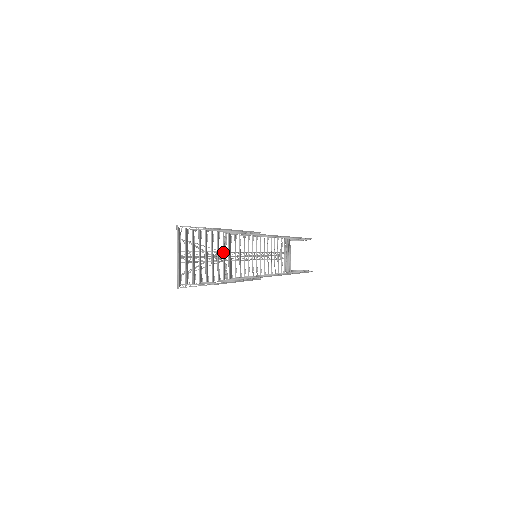
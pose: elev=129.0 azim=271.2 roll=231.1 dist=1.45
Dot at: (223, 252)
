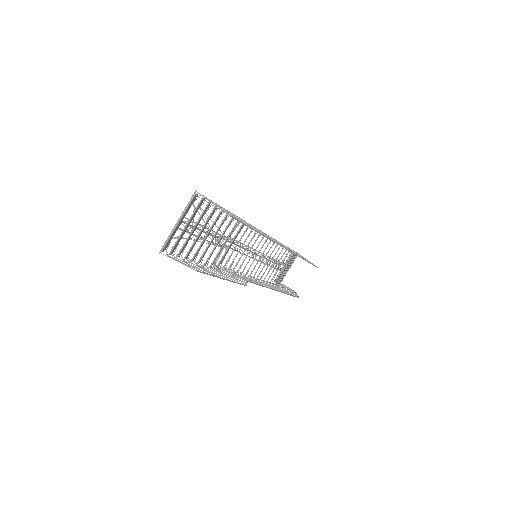
Dot at: (226, 239)
